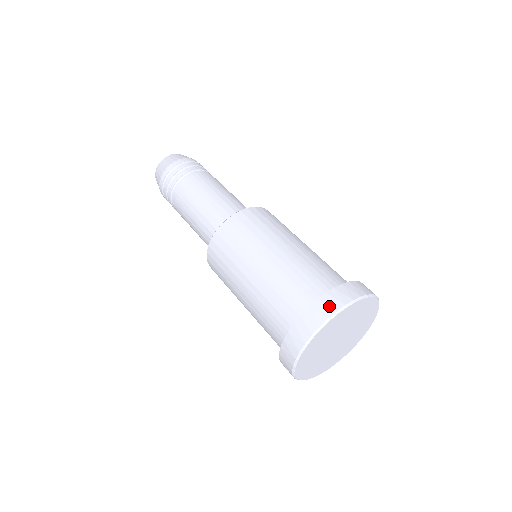
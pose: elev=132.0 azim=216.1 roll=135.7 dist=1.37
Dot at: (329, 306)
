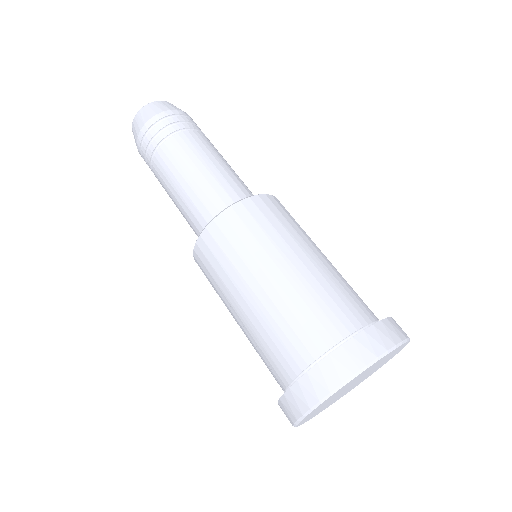
Dot at: (294, 406)
